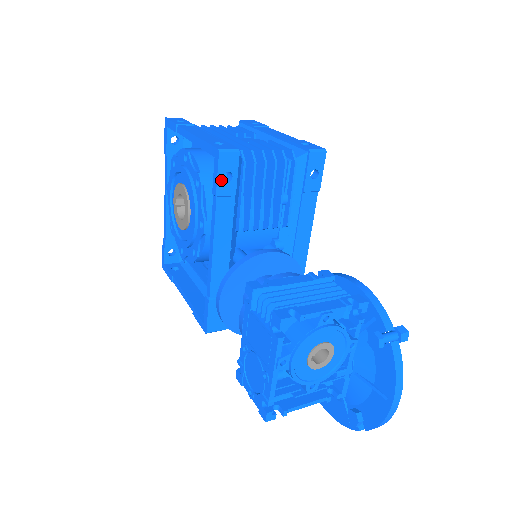
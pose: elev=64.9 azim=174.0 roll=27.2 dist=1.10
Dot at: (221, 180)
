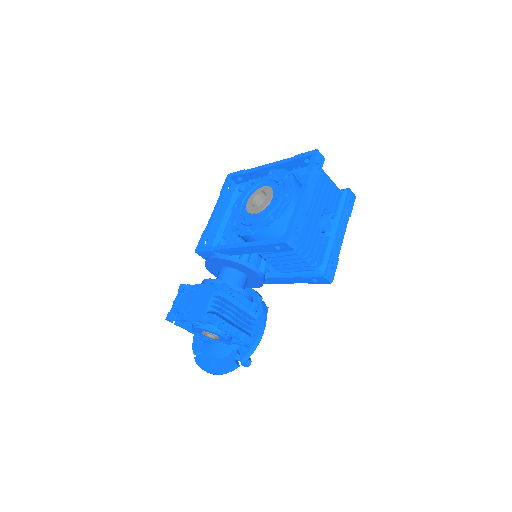
Dot at: (274, 245)
